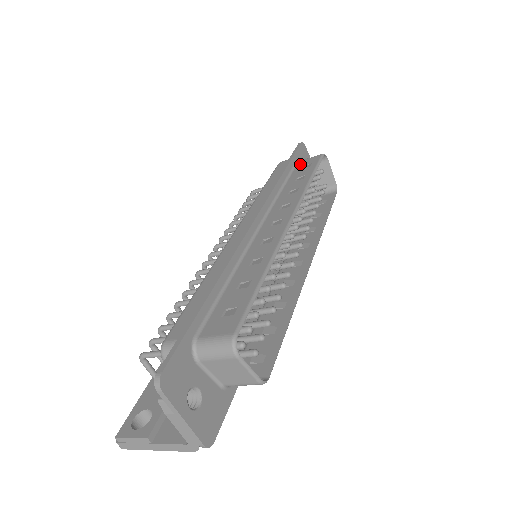
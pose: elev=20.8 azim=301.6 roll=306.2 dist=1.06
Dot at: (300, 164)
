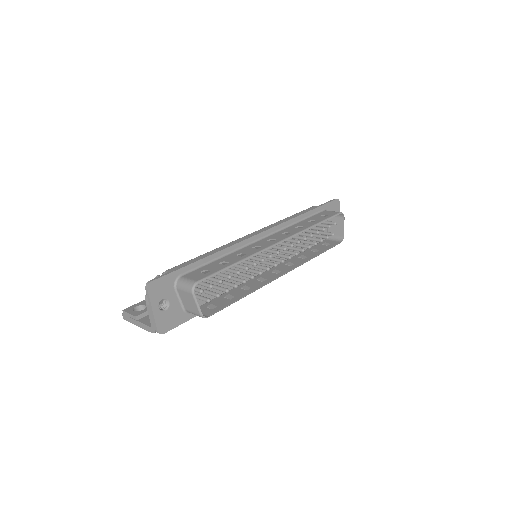
Dot at: (323, 212)
